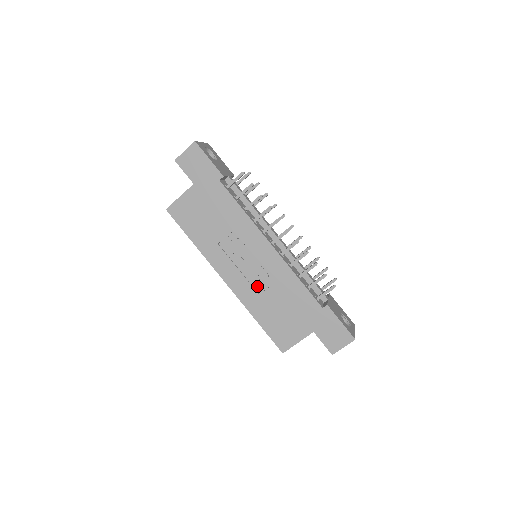
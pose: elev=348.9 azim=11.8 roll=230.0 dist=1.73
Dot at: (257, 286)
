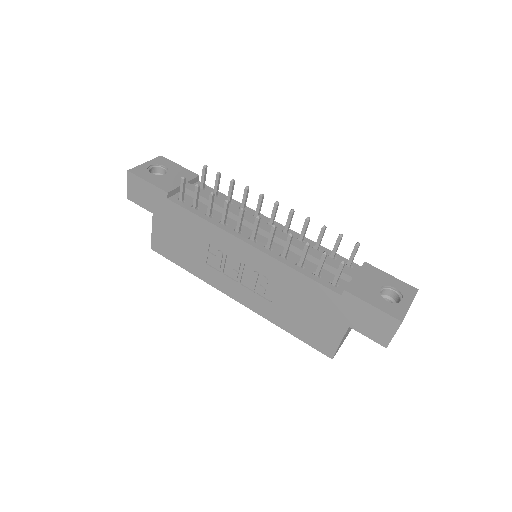
Dot at: (264, 294)
